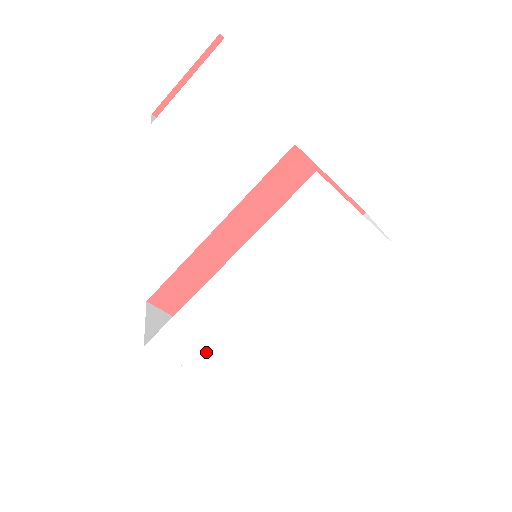
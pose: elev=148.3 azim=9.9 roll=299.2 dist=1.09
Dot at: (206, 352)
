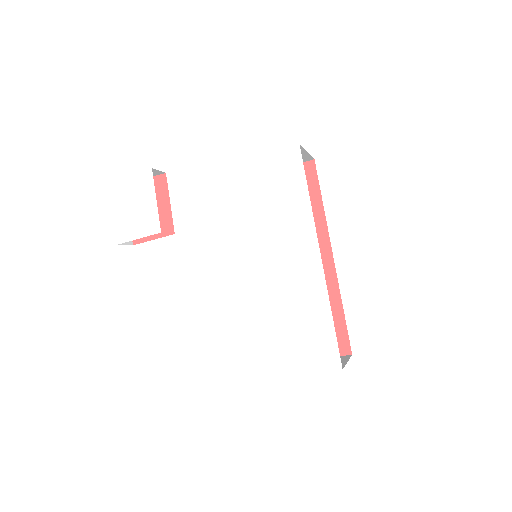
Dot at: (280, 349)
